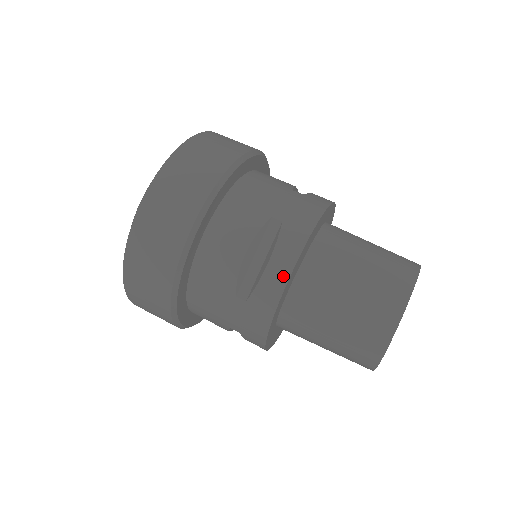
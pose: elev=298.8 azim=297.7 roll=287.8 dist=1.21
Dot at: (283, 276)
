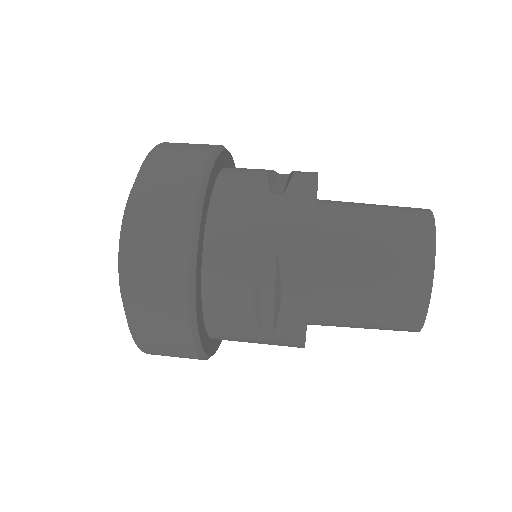
Dot at: (301, 306)
